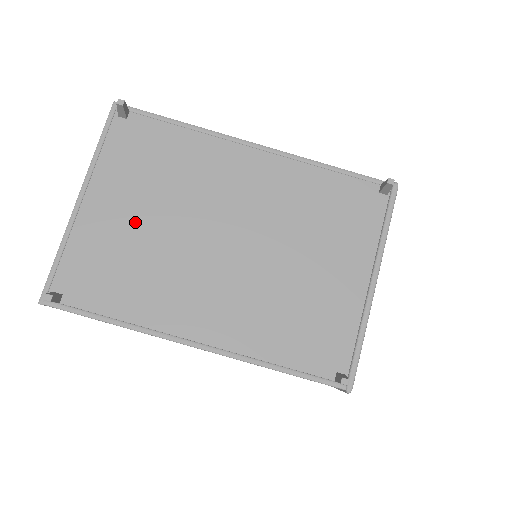
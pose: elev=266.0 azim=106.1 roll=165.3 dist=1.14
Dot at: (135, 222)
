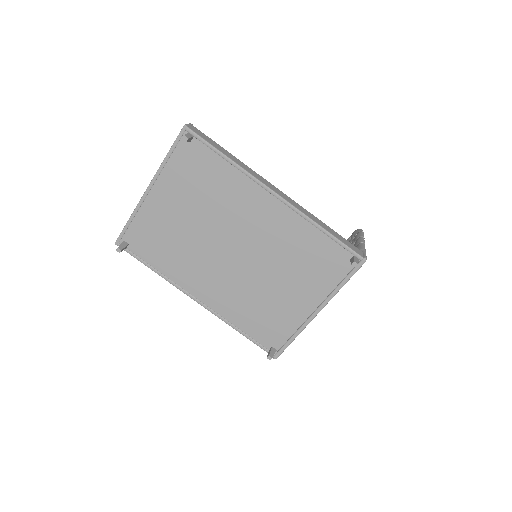
Dot at: (179, 217)
